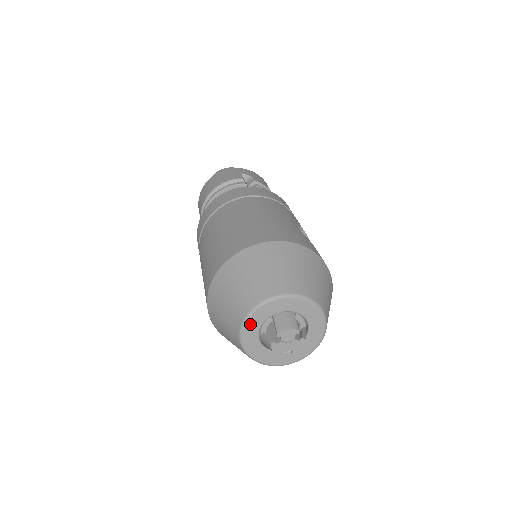
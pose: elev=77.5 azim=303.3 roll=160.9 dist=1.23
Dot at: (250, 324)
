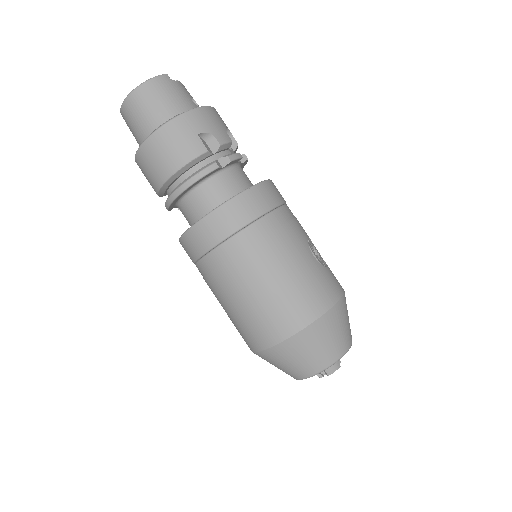
Dot at: occluded
